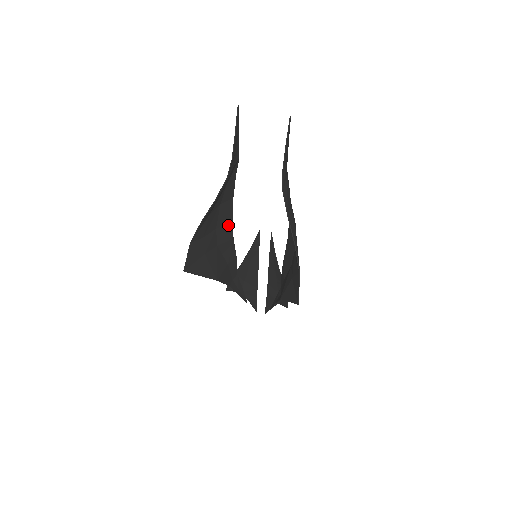
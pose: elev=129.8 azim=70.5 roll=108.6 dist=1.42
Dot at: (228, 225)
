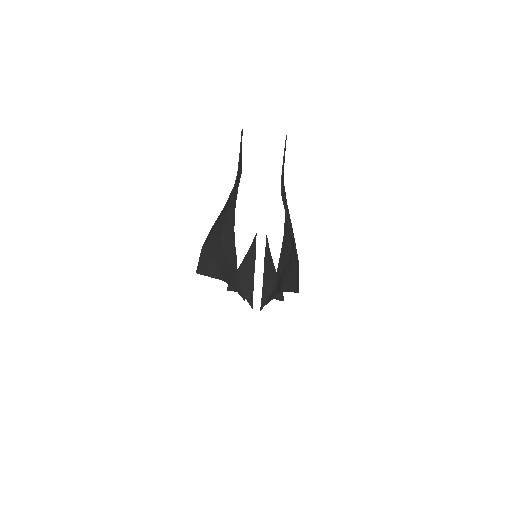
Dot at: (231, 231)
